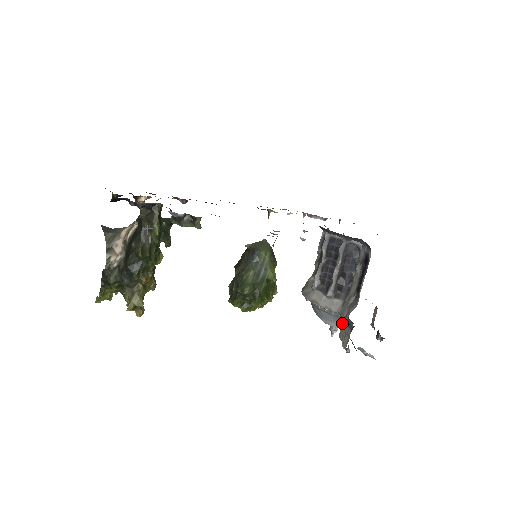
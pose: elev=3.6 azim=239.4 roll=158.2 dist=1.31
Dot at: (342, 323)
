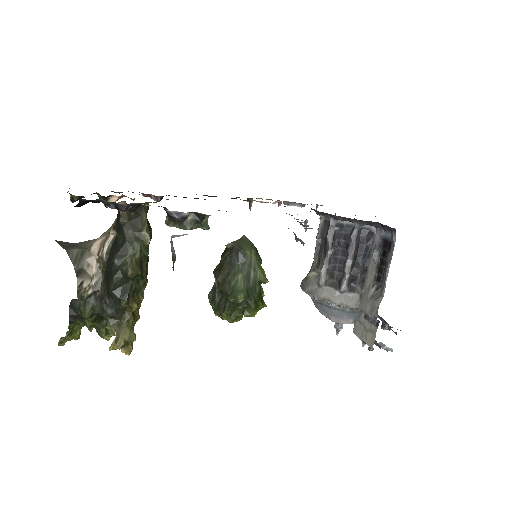
Dot at: (356, 319)
